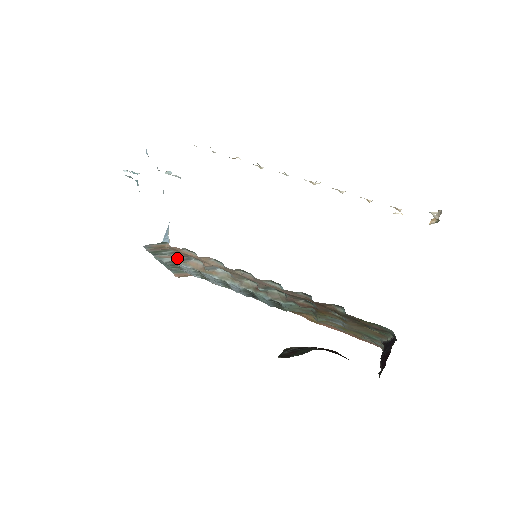
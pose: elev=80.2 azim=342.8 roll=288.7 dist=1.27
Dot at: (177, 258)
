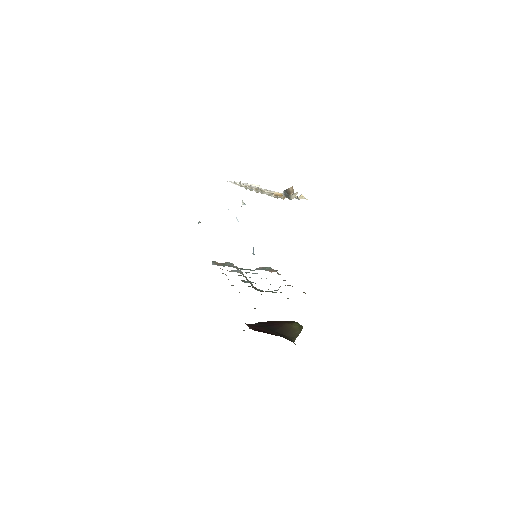
Dot at: occluded
